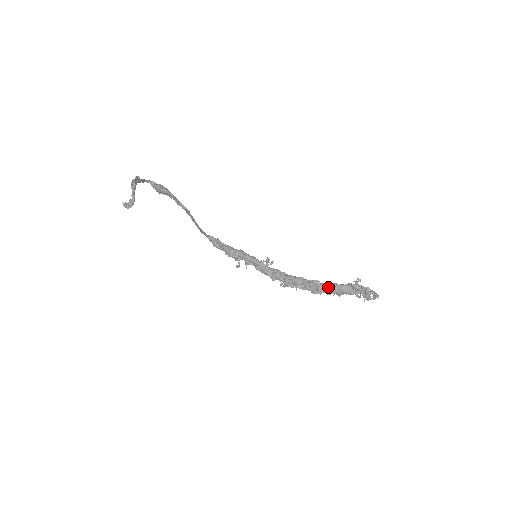
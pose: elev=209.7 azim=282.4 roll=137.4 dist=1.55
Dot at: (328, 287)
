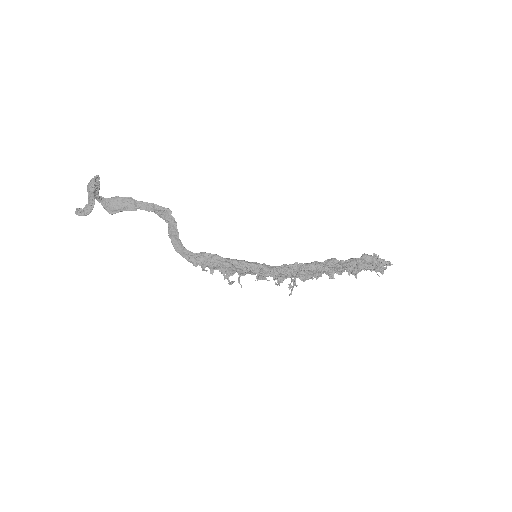
Dot at: (346, 263)
